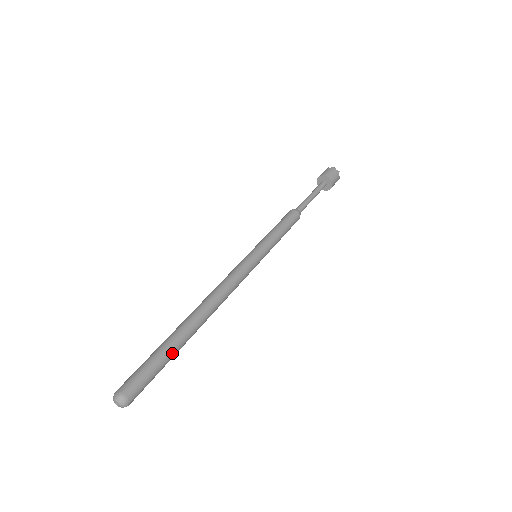
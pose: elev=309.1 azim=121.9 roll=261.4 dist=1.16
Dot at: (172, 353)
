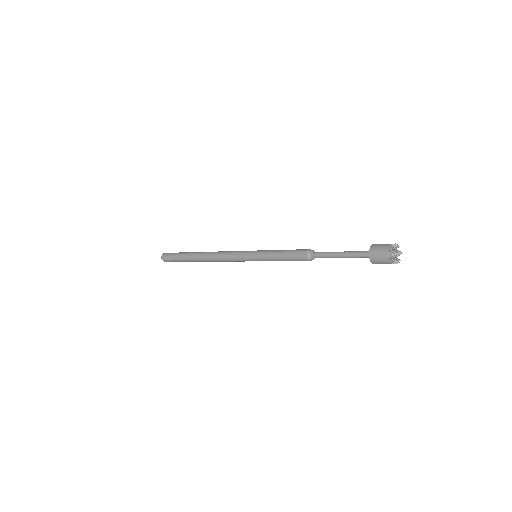
Dot at: (185, 261)
